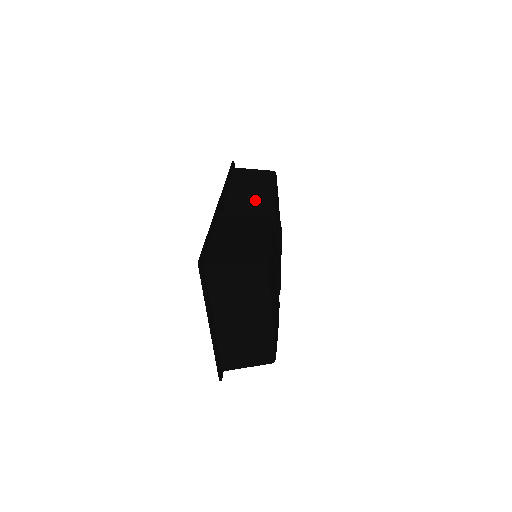
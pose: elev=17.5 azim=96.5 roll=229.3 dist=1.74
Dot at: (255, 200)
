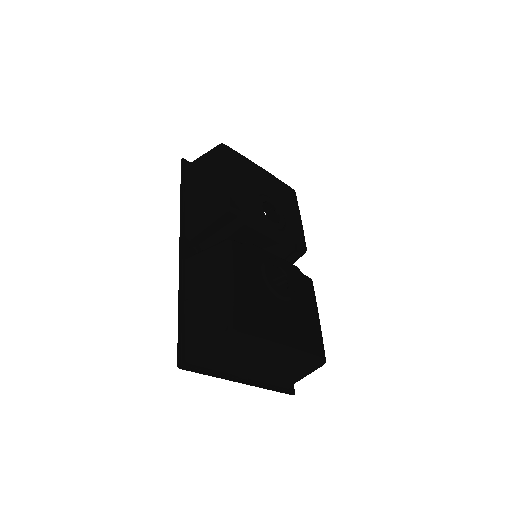
Dot at: (210, 217)
